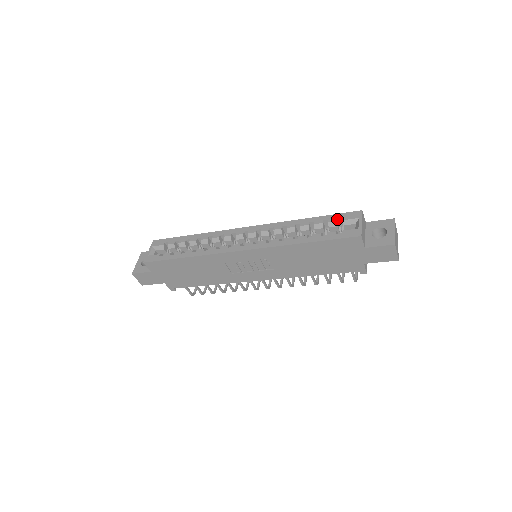
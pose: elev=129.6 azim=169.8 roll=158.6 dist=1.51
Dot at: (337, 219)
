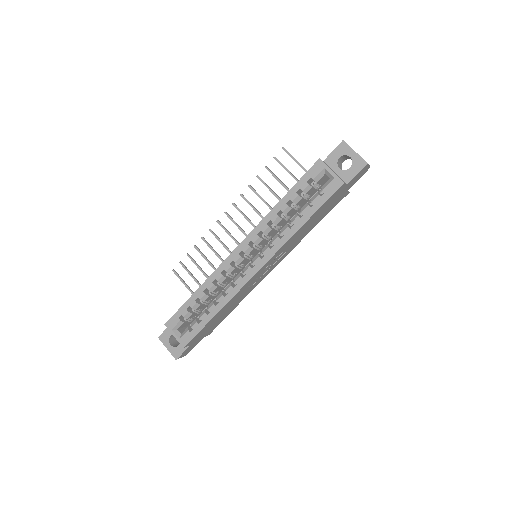
Dot at: (306, 182)
